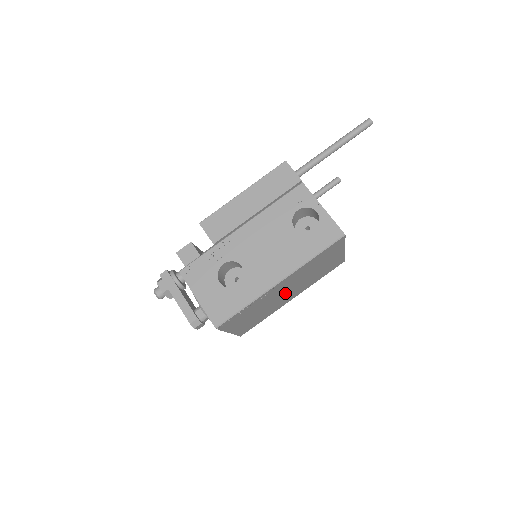
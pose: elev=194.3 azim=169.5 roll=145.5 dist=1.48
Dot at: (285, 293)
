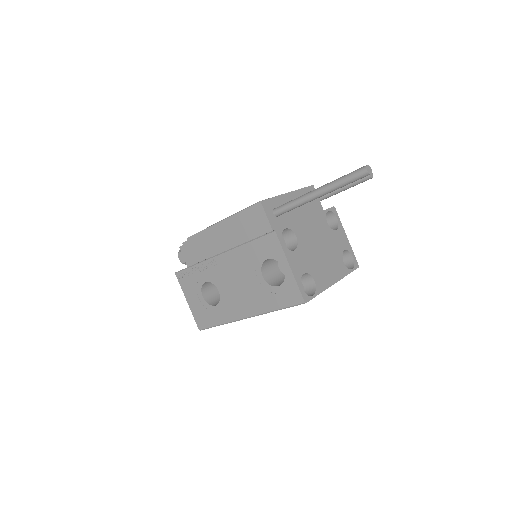
Dot at: occluded
